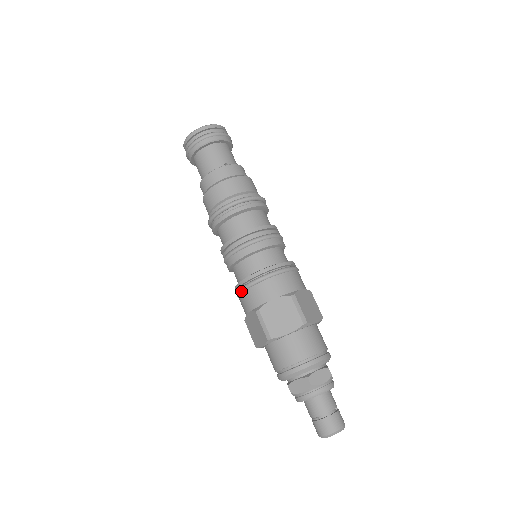
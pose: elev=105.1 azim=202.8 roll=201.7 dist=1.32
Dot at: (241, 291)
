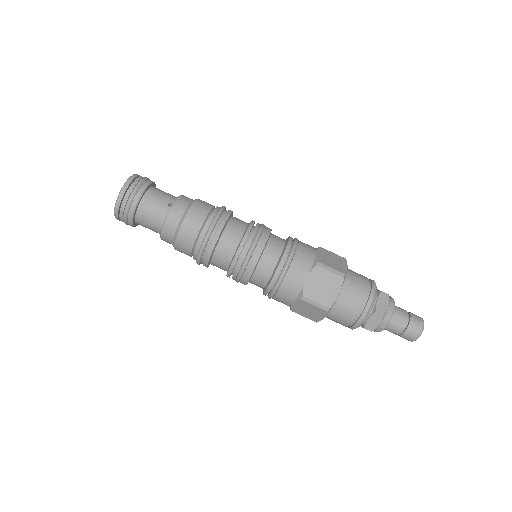
Dot at: (274, 293)
